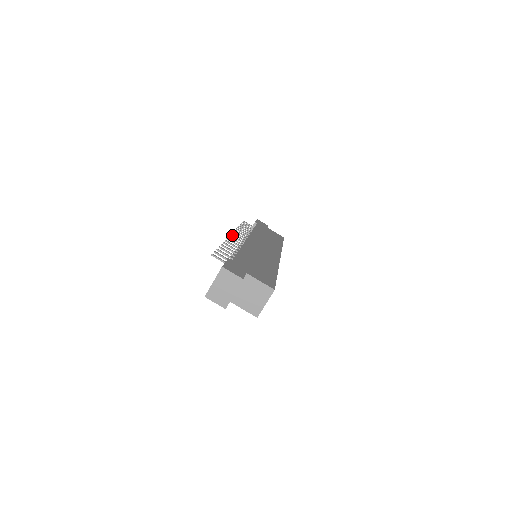
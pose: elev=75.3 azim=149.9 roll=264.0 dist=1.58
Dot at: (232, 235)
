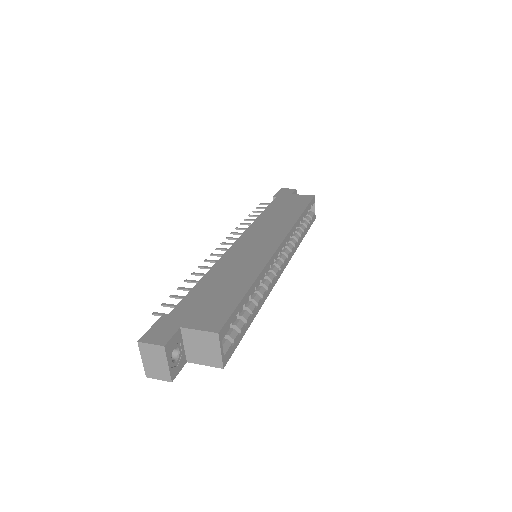
Dot at: (218, 248)
